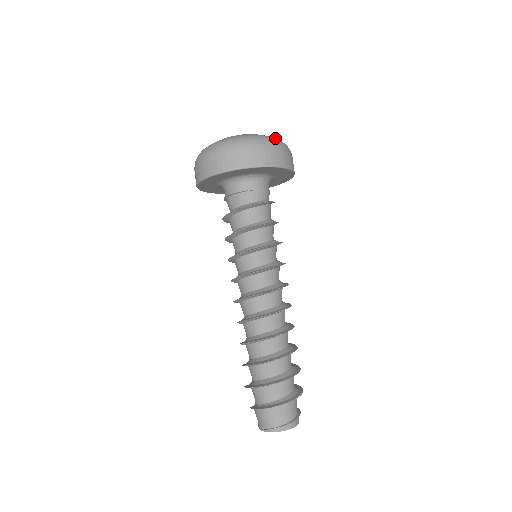
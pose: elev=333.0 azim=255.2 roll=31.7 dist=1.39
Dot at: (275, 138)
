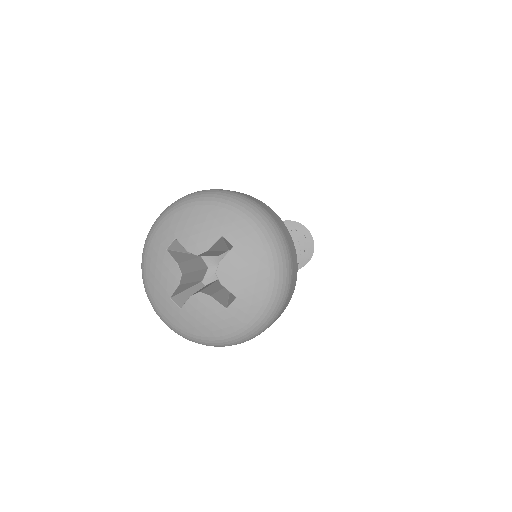
Dot at: (203, 340)
